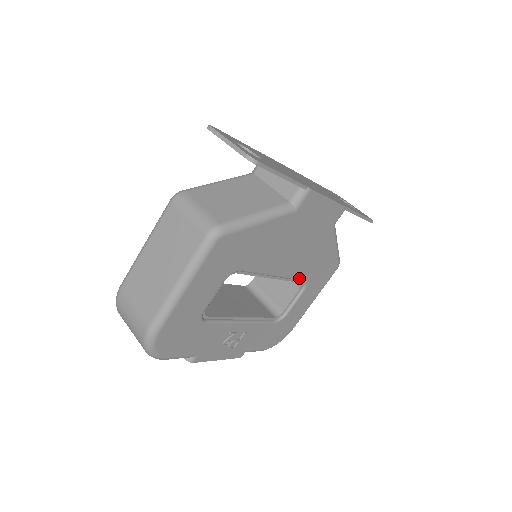
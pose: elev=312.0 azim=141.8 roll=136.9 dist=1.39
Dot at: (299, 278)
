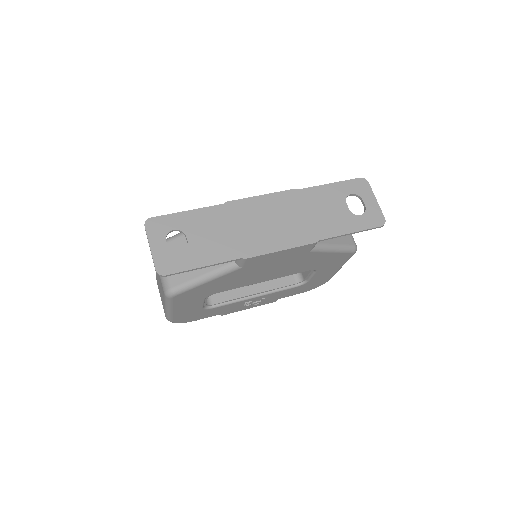
Dot at: (299, 272)
